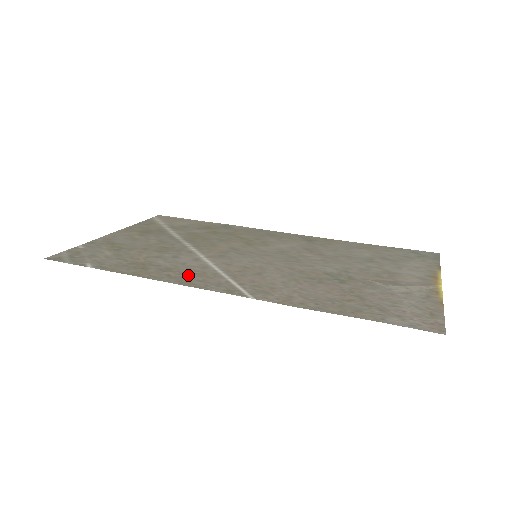
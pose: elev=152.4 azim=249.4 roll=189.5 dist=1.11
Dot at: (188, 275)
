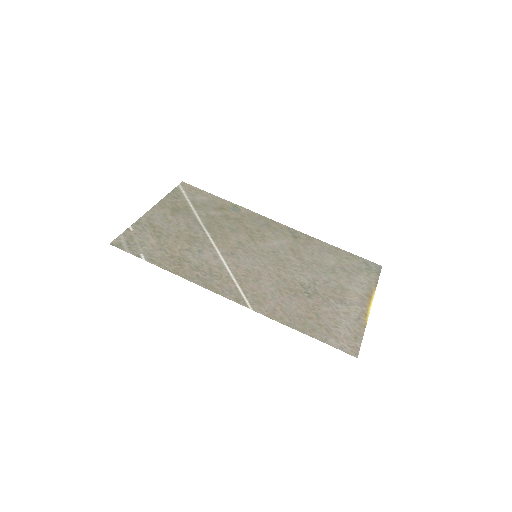
Dot at: (210, 277)
